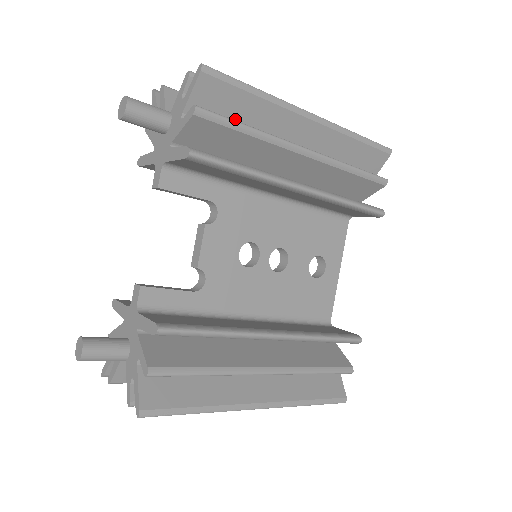
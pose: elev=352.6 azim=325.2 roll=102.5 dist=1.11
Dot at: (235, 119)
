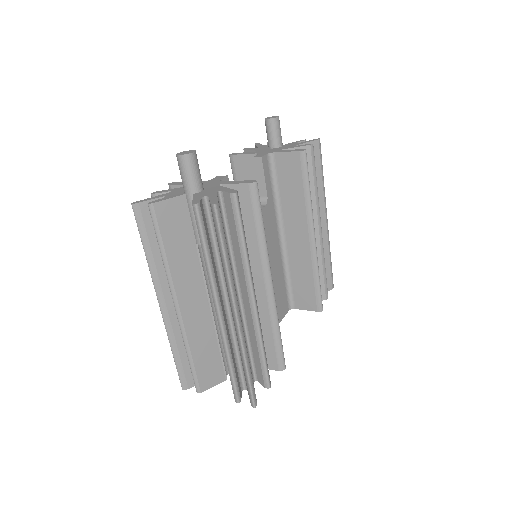
Dot at: occluded
